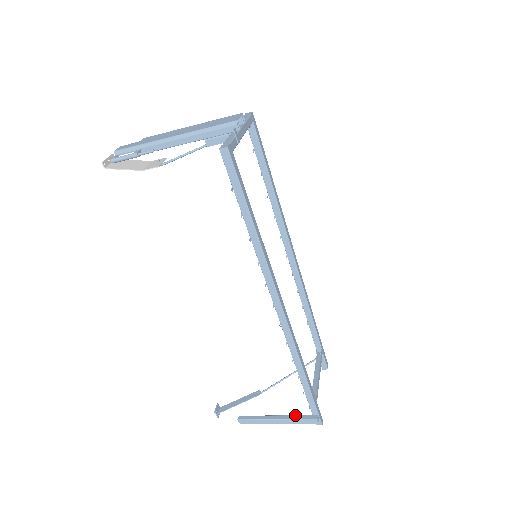
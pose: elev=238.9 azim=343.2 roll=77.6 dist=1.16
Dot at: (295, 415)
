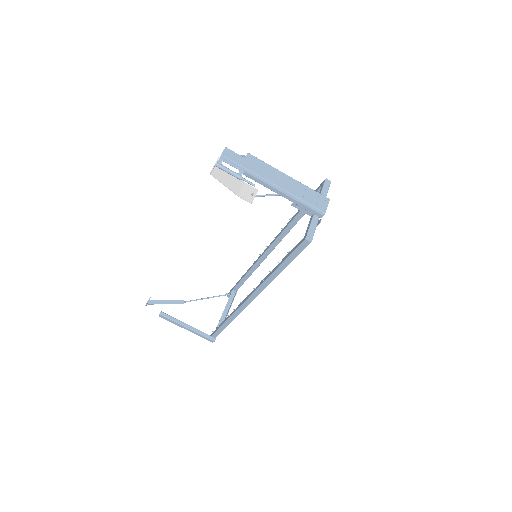
Dot at: (201, 331)
